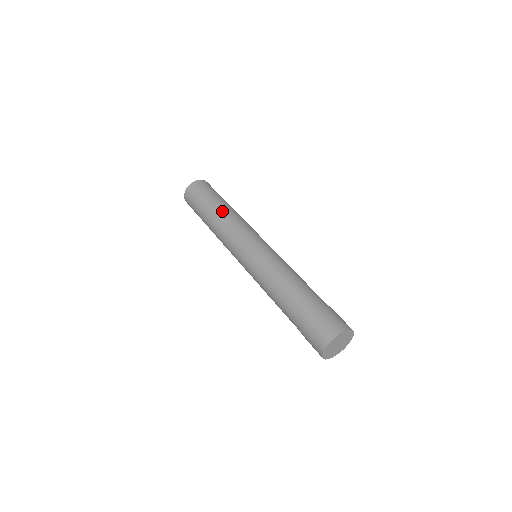
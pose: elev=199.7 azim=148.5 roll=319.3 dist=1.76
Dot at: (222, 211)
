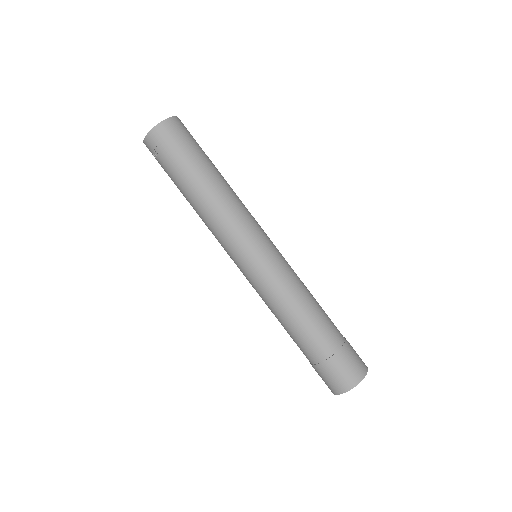
Dot at: (225, 181)
